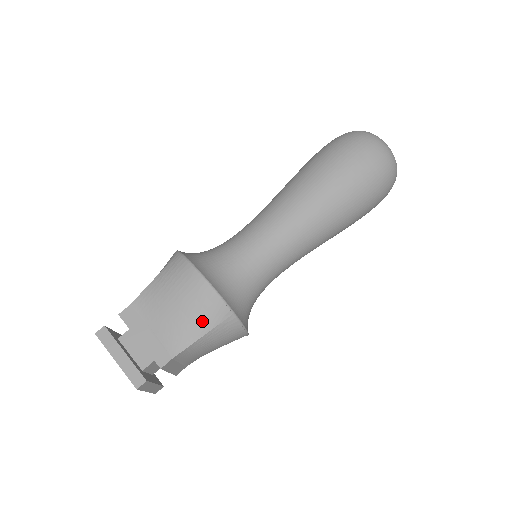
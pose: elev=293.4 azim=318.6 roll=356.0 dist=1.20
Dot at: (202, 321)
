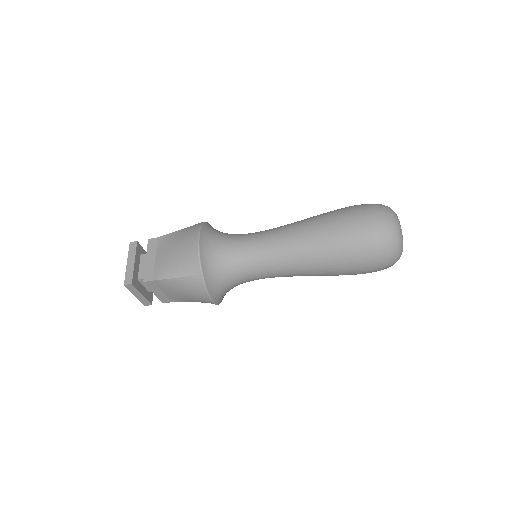
Dot at: (182, 268)
